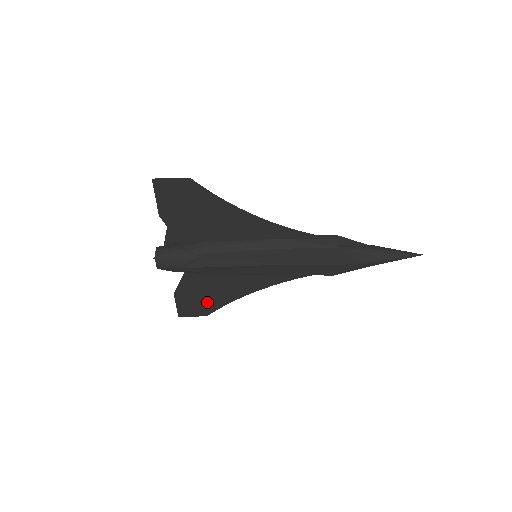
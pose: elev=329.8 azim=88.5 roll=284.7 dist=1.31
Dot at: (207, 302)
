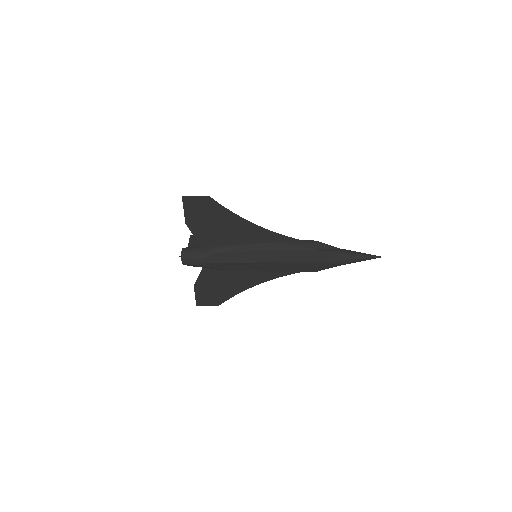
Dot at: (219, 294)
